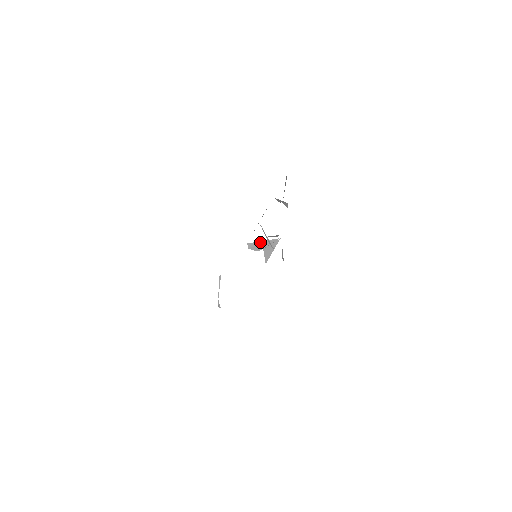
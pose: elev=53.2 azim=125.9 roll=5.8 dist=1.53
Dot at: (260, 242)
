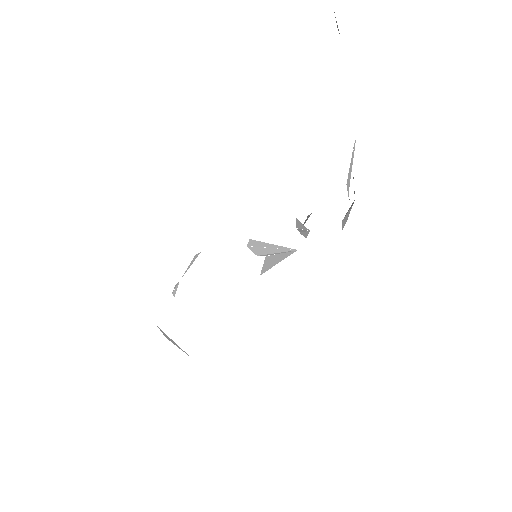
Dot at: (268, 244)
